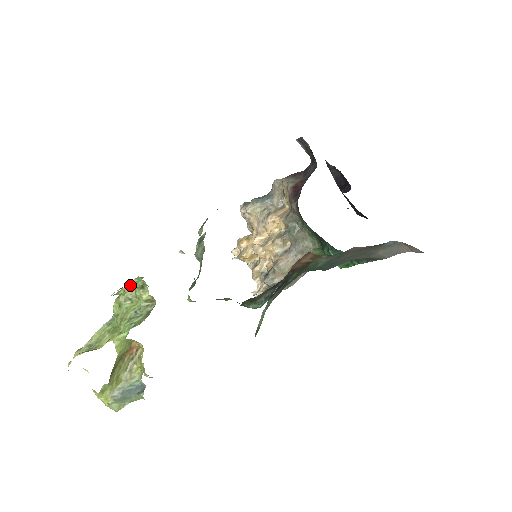
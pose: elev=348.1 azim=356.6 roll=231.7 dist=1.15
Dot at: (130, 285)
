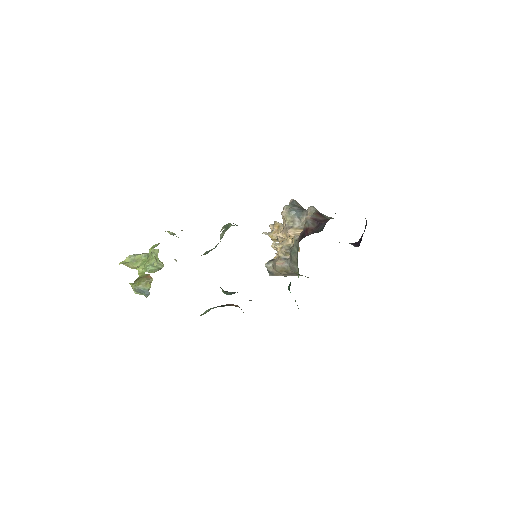
Dot at: (173, 233)
